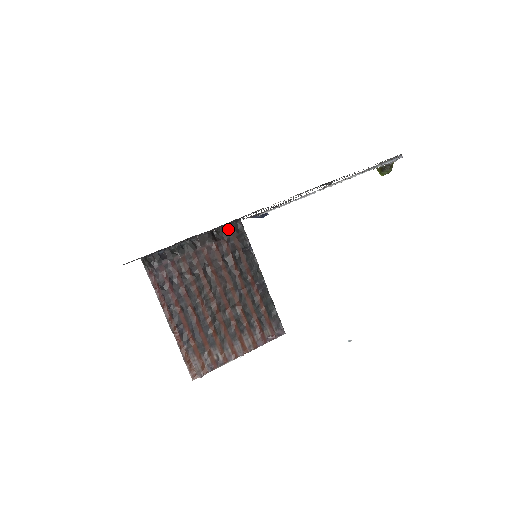
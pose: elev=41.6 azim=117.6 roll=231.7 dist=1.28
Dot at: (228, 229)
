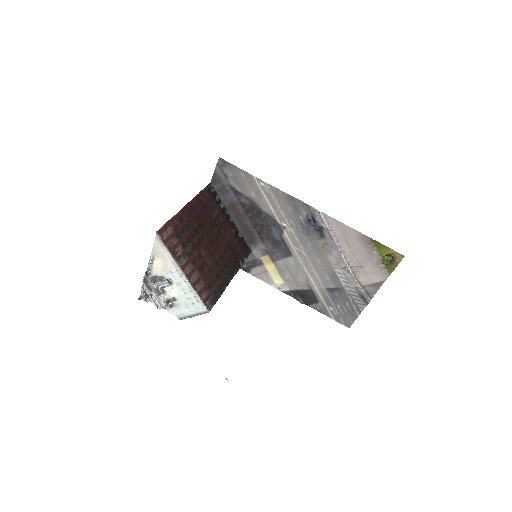
Dot at: (244, 244)
